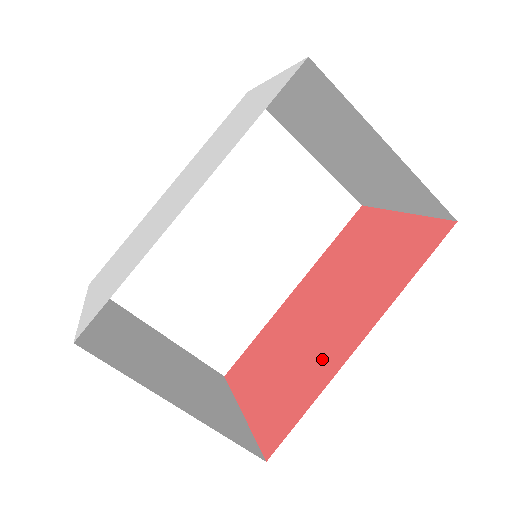
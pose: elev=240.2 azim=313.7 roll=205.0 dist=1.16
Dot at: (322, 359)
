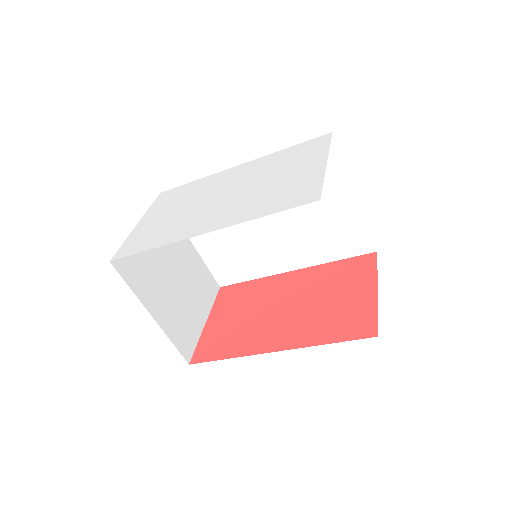
Dot at: (254, 339)
